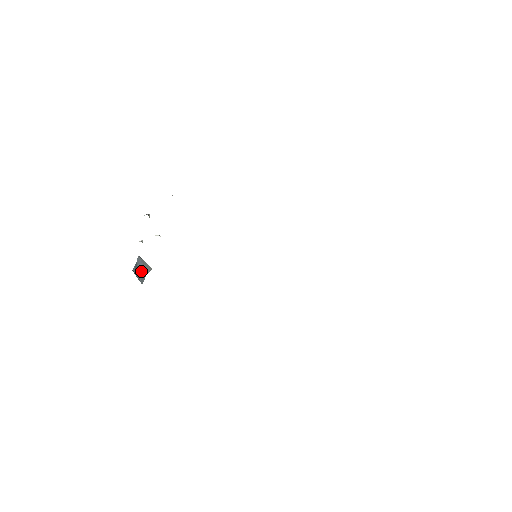
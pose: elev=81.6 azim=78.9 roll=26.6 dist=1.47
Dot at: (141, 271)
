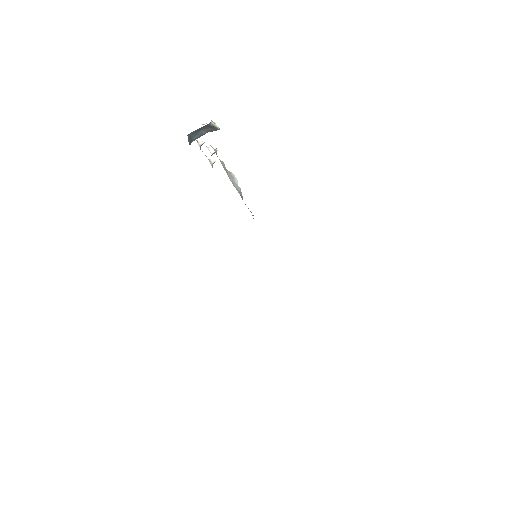
Dot at: (203, 130)
